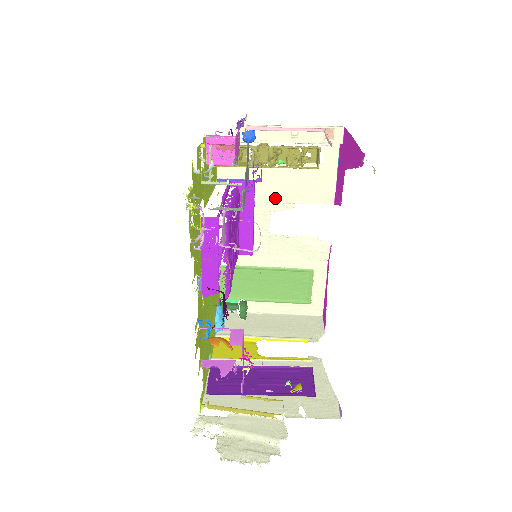
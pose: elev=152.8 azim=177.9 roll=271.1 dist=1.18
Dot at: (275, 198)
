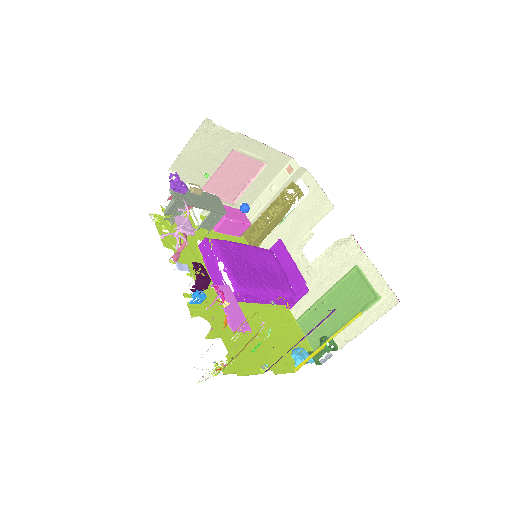
Dot at: (298, 239)
